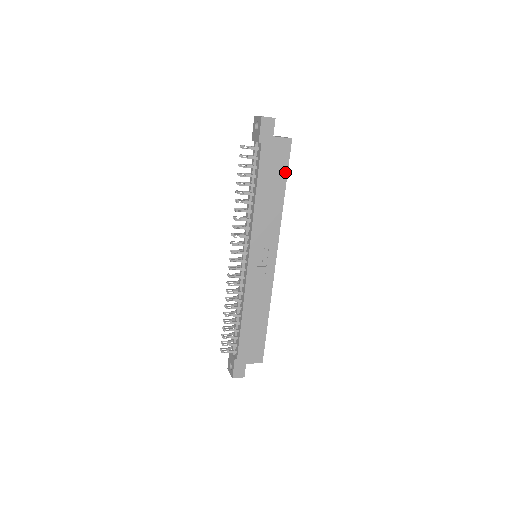
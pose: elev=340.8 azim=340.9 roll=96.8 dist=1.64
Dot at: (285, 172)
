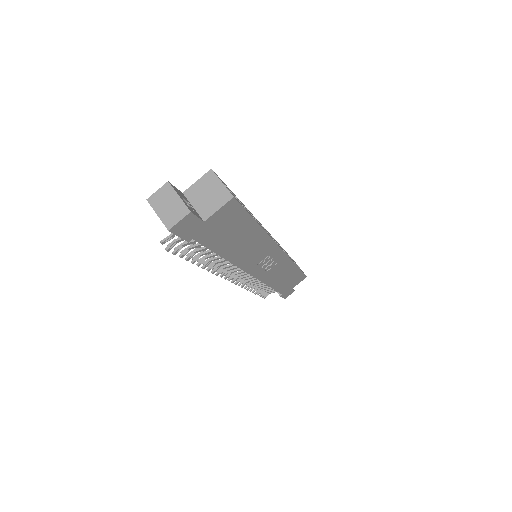
Dot at: (247, 219)
